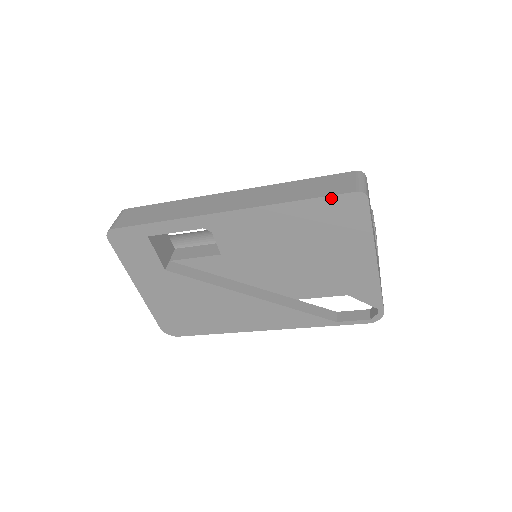
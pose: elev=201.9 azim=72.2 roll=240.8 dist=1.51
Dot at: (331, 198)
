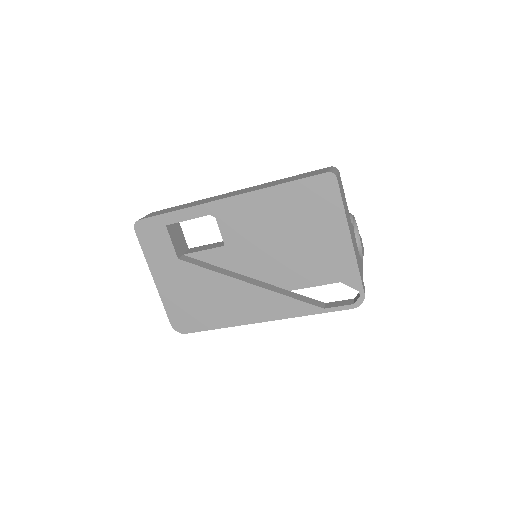
Dot at: (308, 179)
